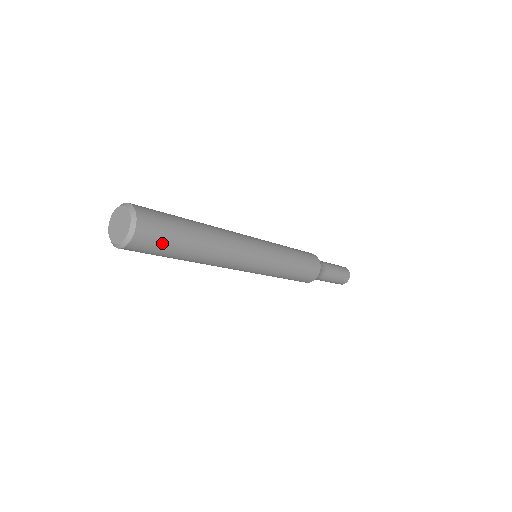
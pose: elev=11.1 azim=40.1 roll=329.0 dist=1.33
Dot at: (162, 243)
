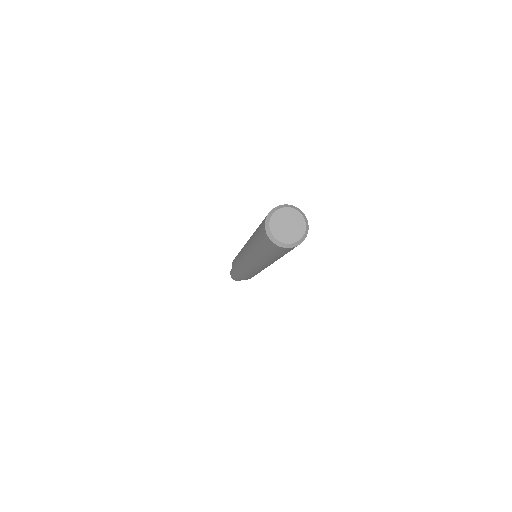
Dot at: occluded
